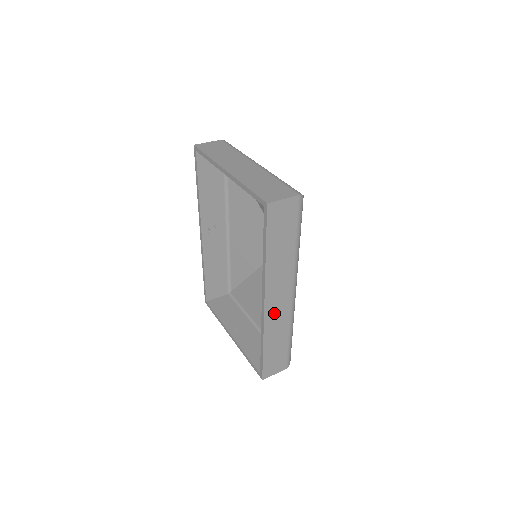
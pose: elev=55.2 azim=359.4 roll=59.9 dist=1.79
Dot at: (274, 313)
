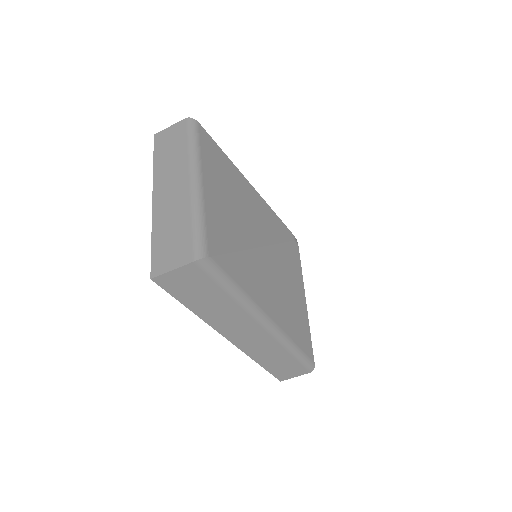
Dot at: (251, 344)
